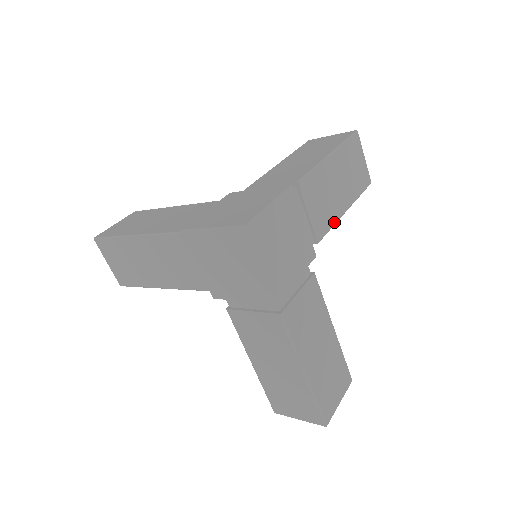
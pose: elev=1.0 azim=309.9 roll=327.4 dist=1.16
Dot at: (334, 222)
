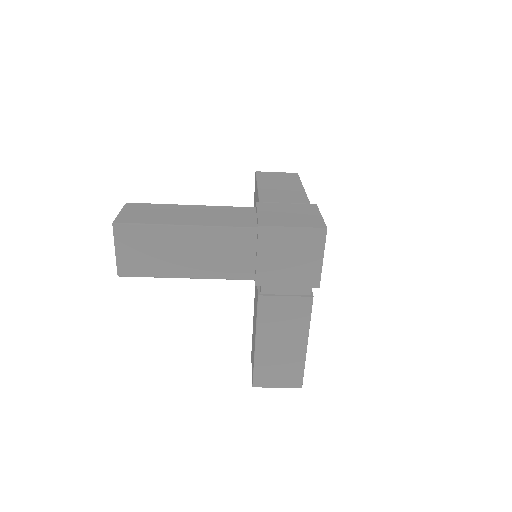
Dot at: occluded
